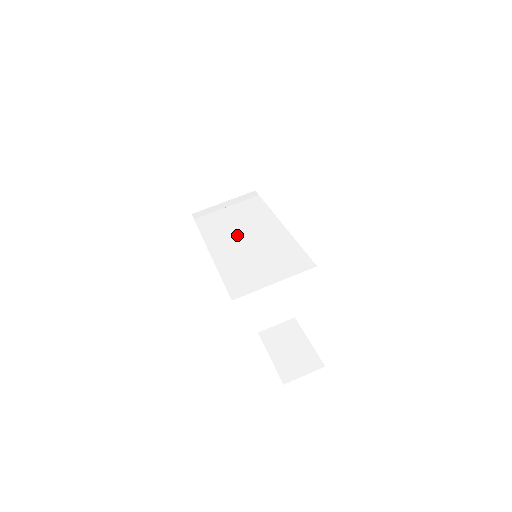
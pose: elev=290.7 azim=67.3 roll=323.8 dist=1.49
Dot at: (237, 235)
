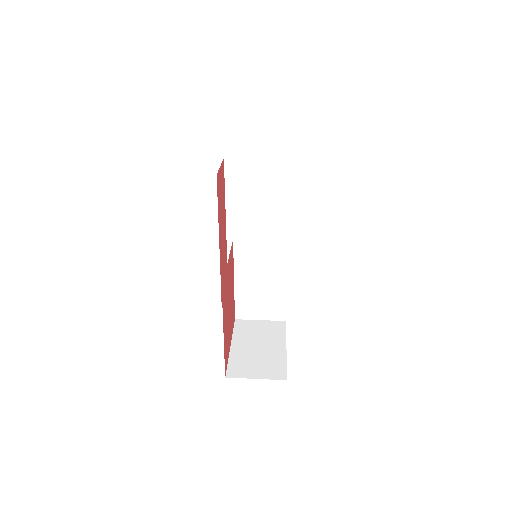
Dot at: occluded
